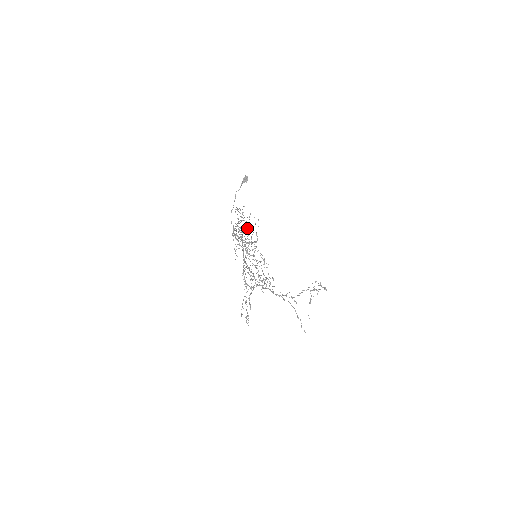
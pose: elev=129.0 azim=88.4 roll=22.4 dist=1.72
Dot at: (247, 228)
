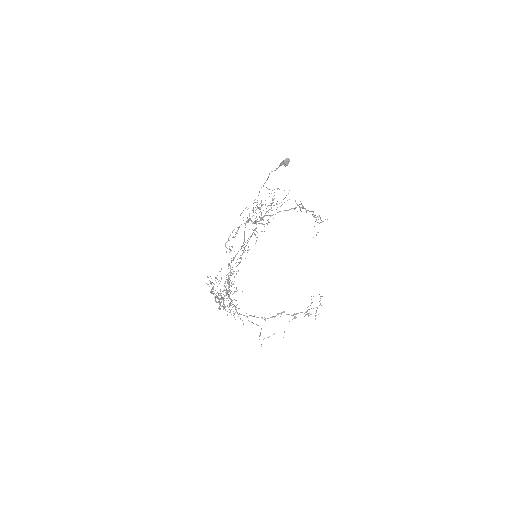
Dot at: occluded
